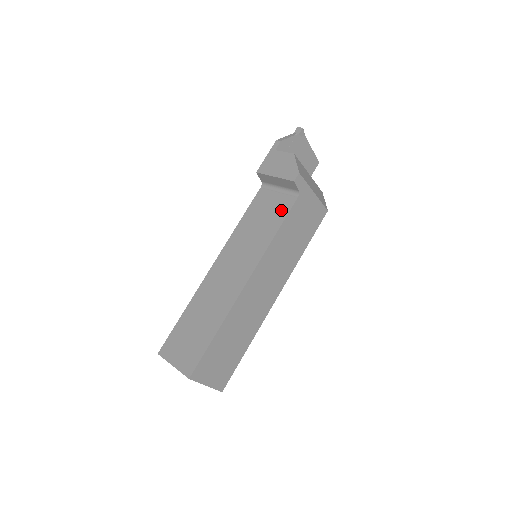
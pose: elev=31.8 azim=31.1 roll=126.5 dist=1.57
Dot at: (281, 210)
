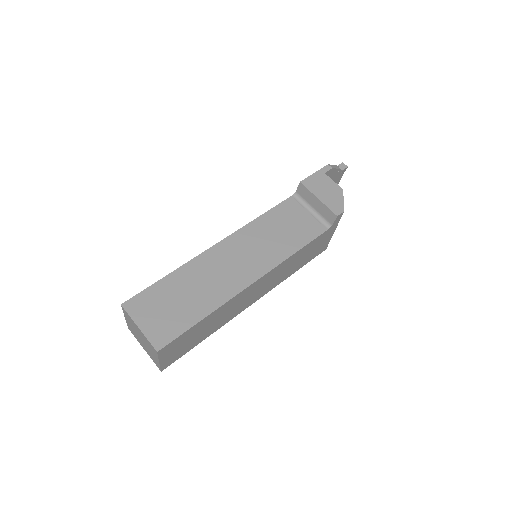
Dot at: (308, 232)
